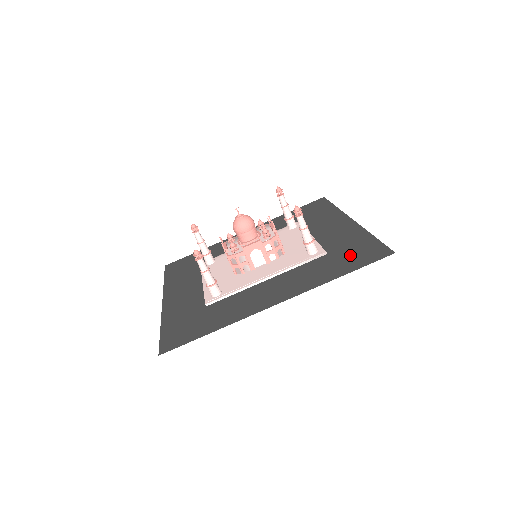
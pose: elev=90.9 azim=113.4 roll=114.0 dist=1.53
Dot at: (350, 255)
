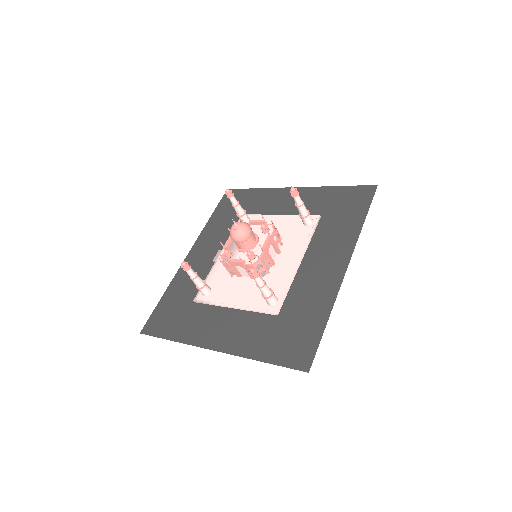
Dot at: (344, 206)
